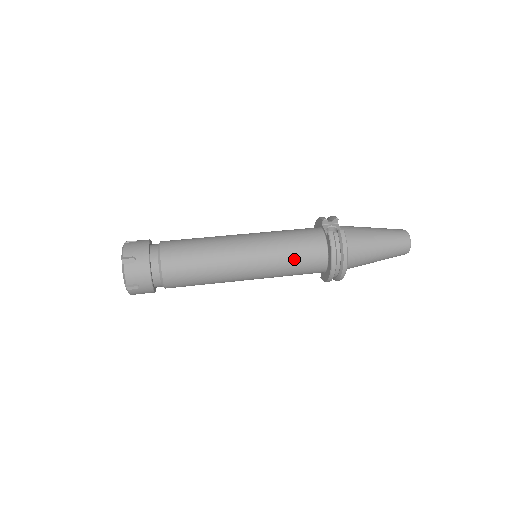
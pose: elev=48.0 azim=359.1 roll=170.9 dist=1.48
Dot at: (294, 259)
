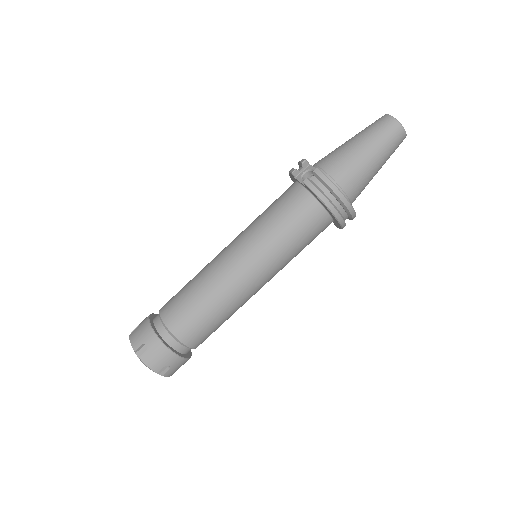
Dot at: (290, 234)
